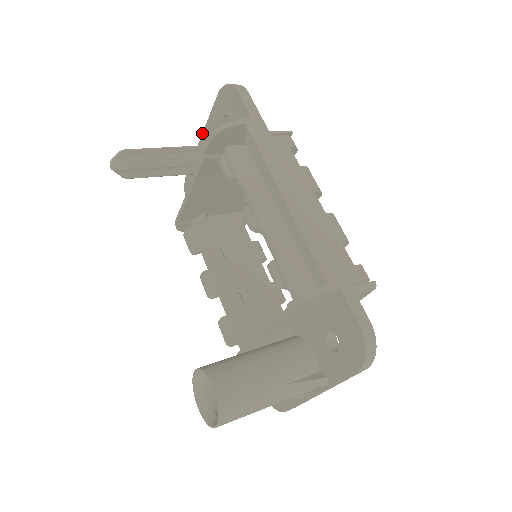
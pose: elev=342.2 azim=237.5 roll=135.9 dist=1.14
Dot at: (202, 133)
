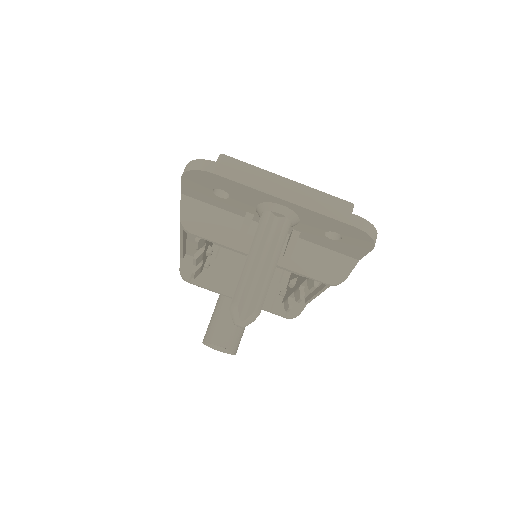
Dot at: (294, 204)
